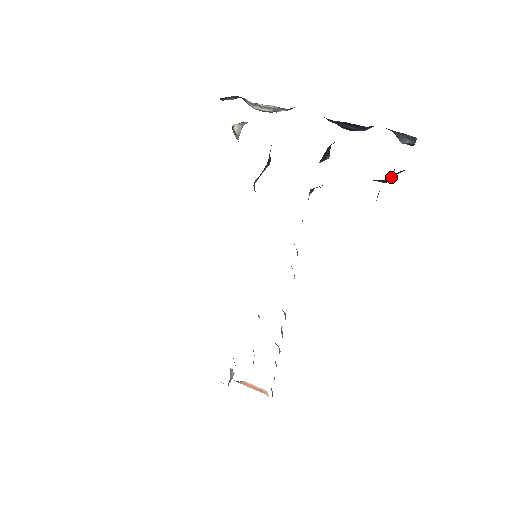
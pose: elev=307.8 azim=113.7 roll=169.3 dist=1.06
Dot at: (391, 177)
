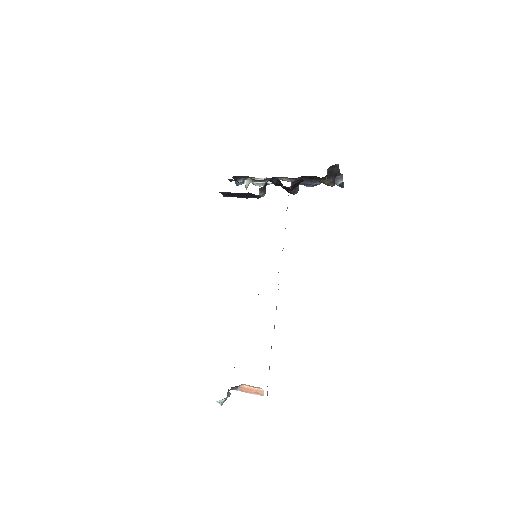
Dot at: (333, 177)
